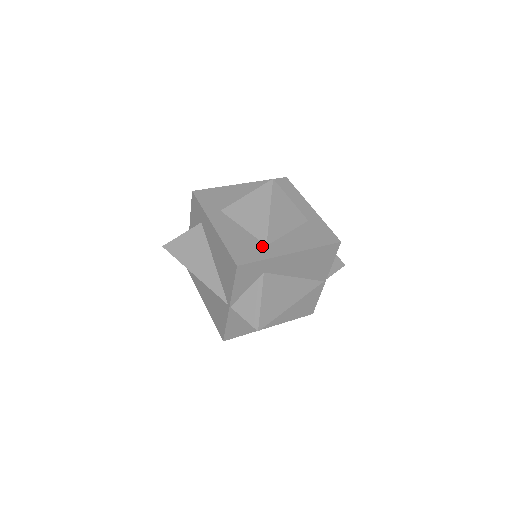
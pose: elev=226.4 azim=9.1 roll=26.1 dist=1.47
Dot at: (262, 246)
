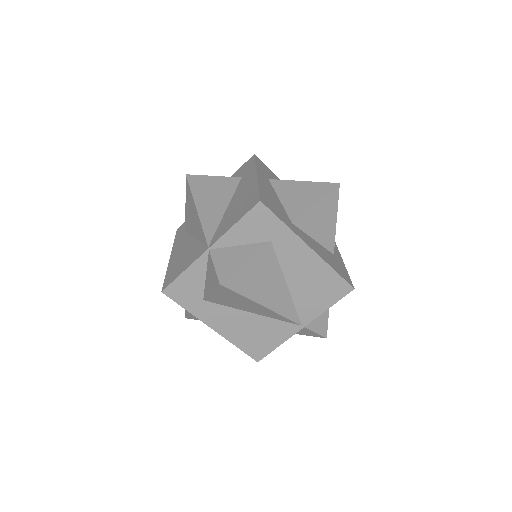
Dot at: (288, 219)
